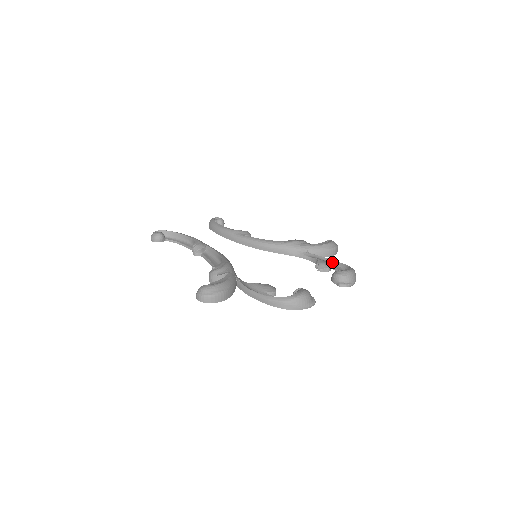
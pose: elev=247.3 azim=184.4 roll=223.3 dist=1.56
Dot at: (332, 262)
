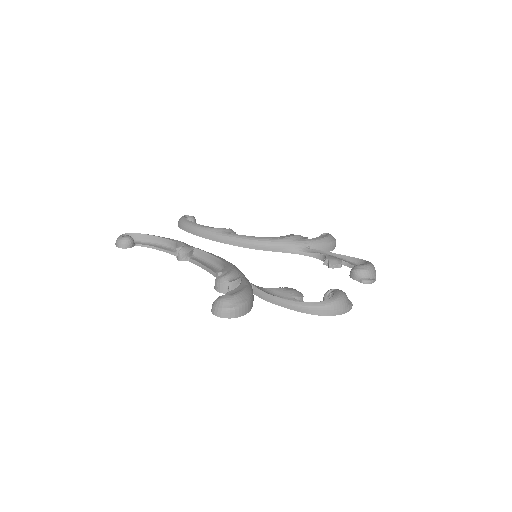
Dot at: (340, 257)
